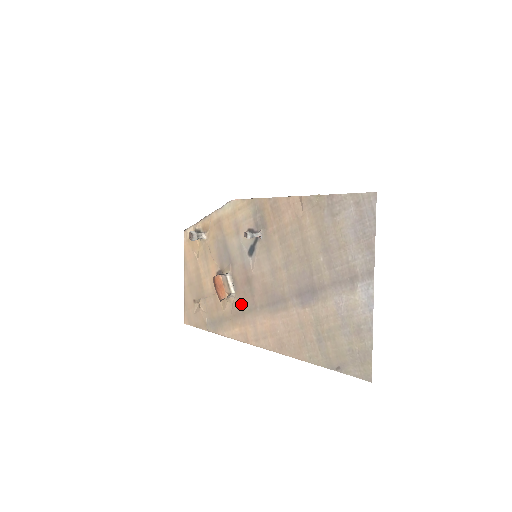
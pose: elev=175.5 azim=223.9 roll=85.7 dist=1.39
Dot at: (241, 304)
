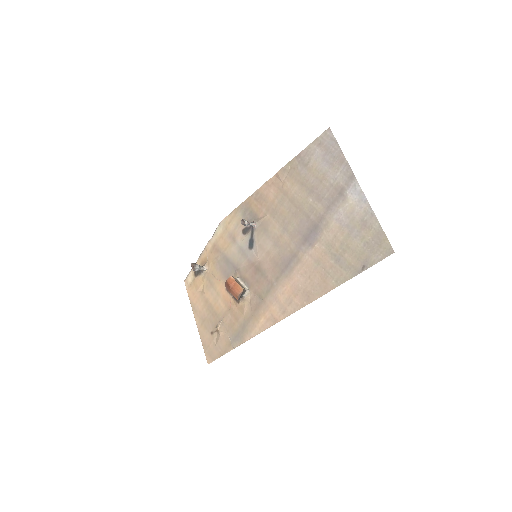
Dot at: (258, 293)
